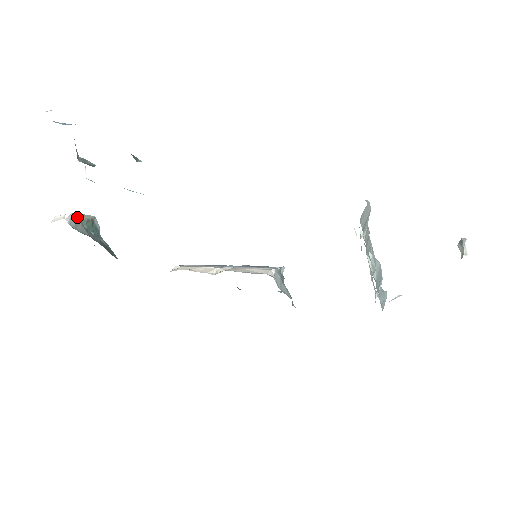
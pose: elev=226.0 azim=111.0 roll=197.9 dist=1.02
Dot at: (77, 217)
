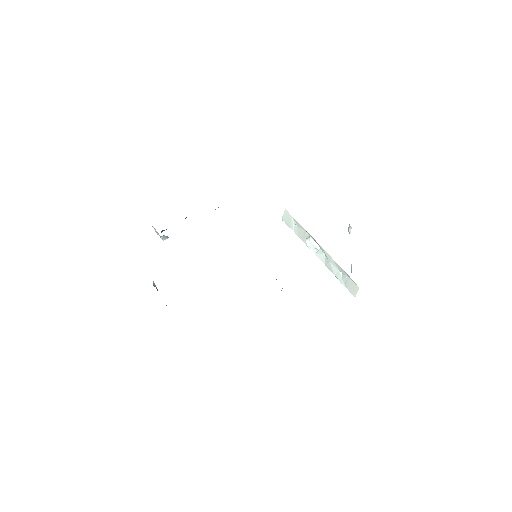
Dot at: occluded
